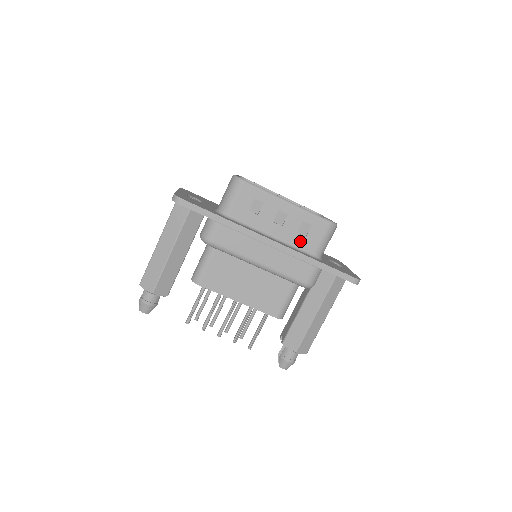
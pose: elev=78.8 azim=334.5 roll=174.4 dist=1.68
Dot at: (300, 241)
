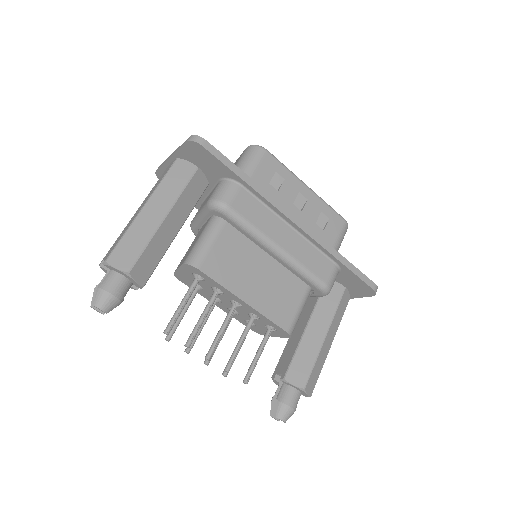
Dot at: (318, 233)
